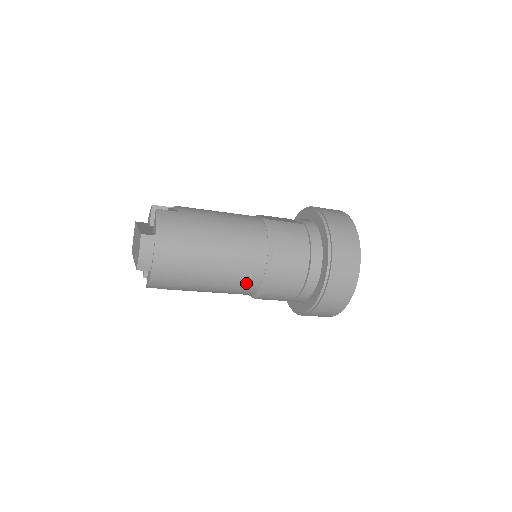
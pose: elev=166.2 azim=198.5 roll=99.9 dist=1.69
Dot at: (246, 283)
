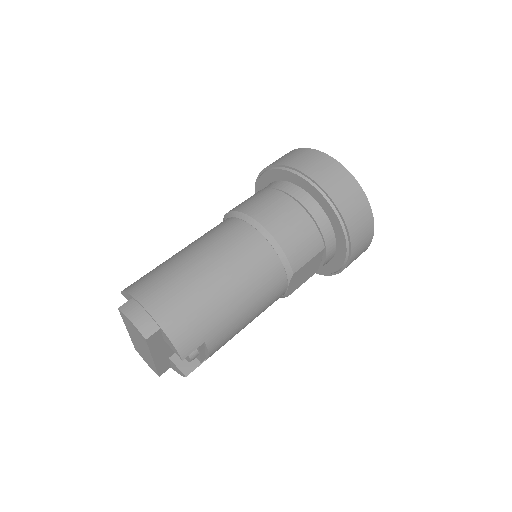
Dot at: (260, 259)
